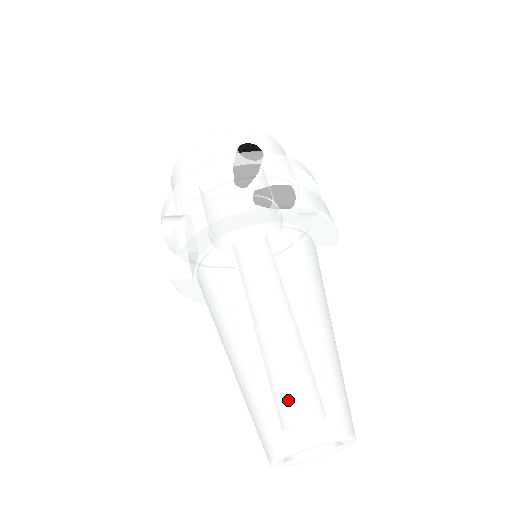
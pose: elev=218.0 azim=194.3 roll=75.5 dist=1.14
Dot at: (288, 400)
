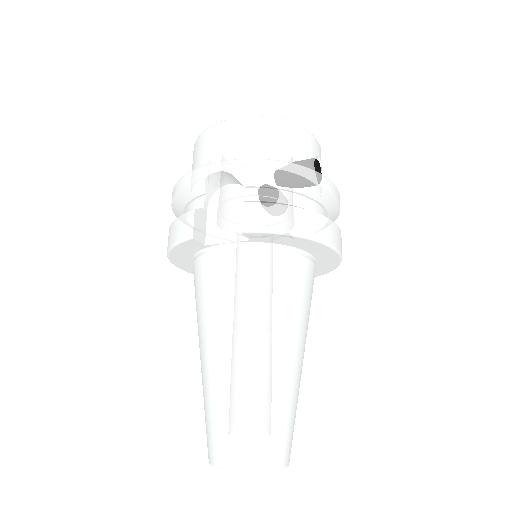
Dot at: (276, 425)
